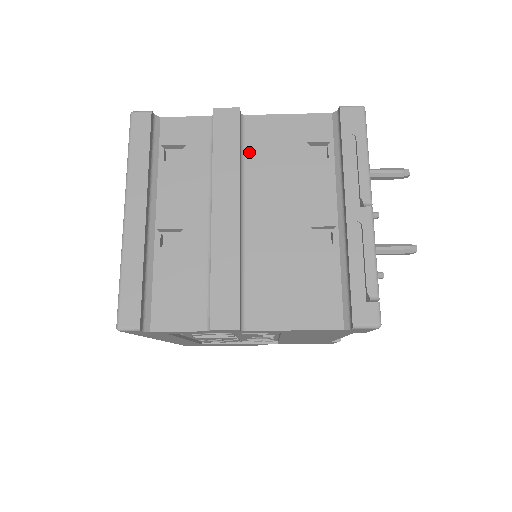
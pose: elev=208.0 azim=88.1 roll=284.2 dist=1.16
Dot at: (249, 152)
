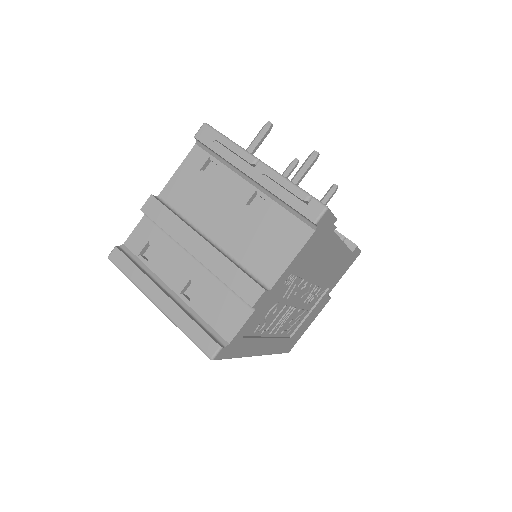
Dot at: (179, 208)
